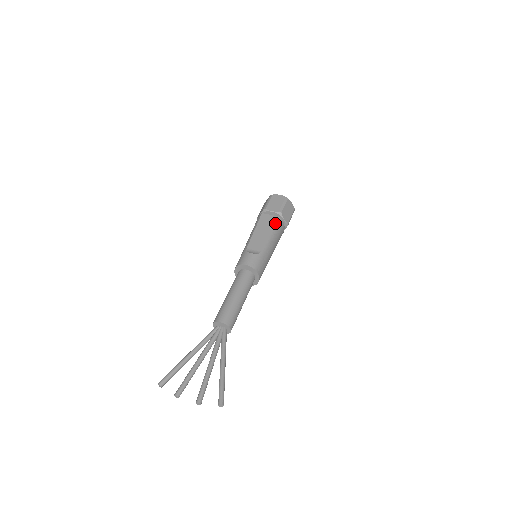
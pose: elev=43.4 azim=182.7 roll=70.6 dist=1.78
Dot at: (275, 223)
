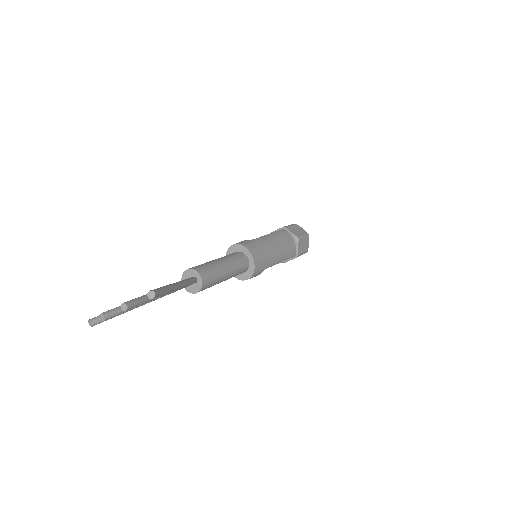
Dot at: (276, 231)
